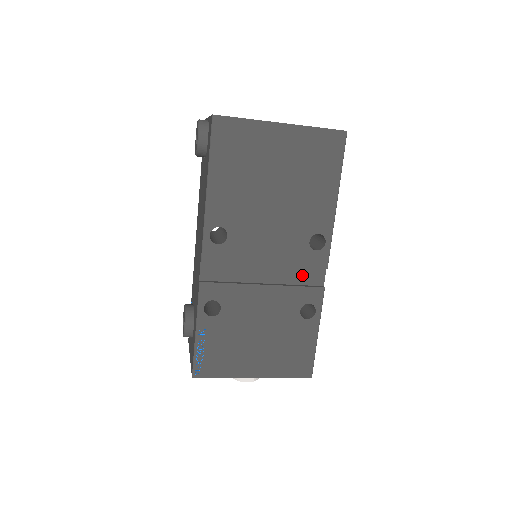
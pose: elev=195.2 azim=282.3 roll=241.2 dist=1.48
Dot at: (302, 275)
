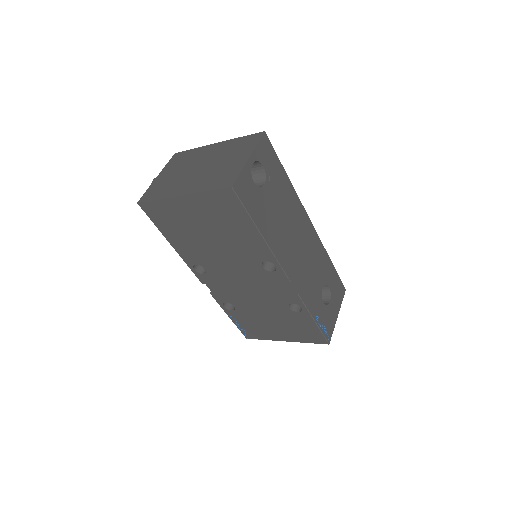
Dot at: (276, 285)
